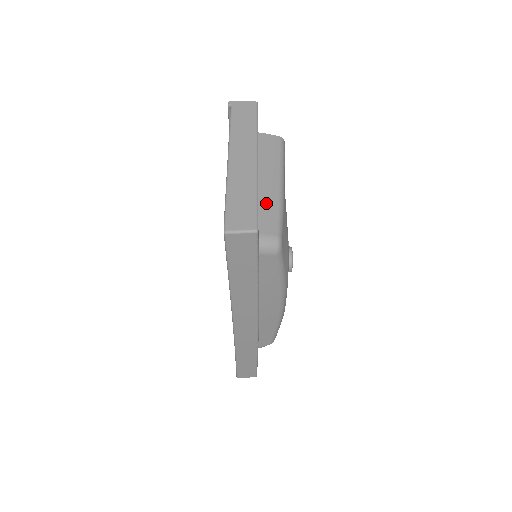
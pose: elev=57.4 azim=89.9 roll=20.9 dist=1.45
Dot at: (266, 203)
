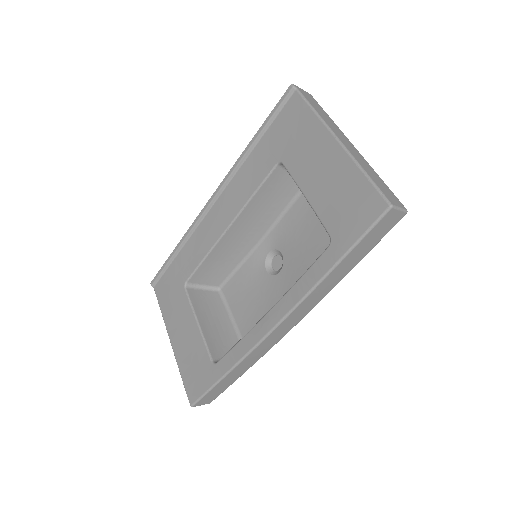
Dot at: occluded
